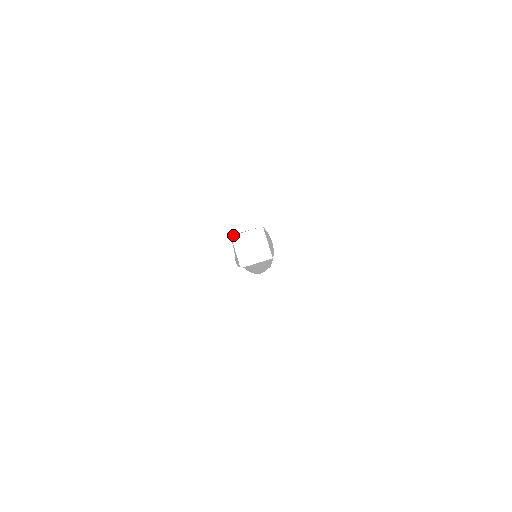
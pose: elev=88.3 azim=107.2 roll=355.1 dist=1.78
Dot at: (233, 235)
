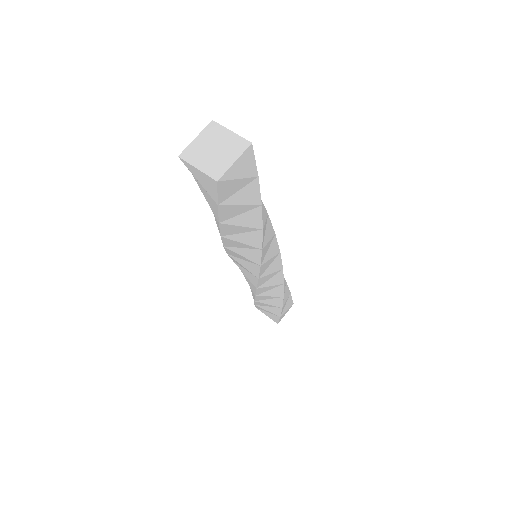
Dot at: occluded
